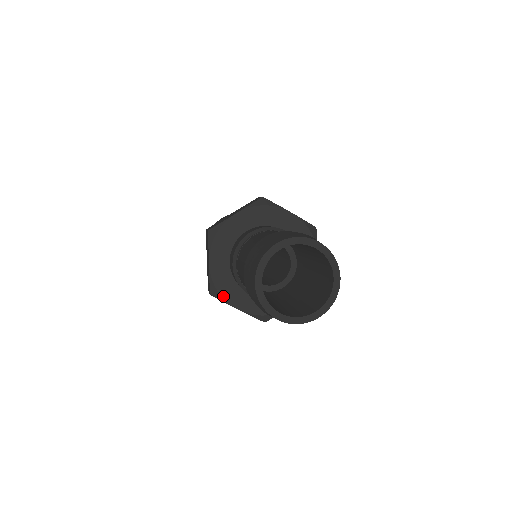
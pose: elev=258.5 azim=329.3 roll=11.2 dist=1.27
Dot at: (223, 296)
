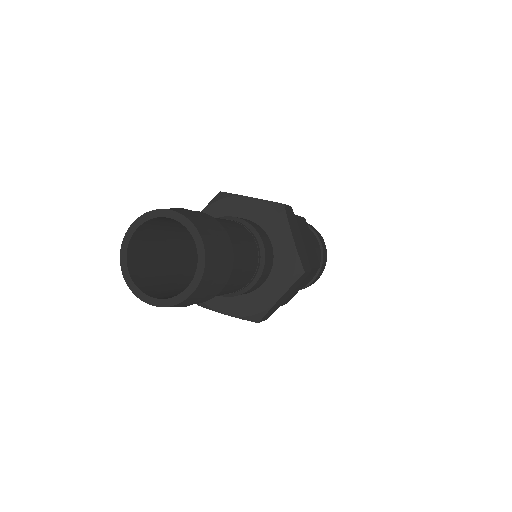
Dot at: (207, 303)
